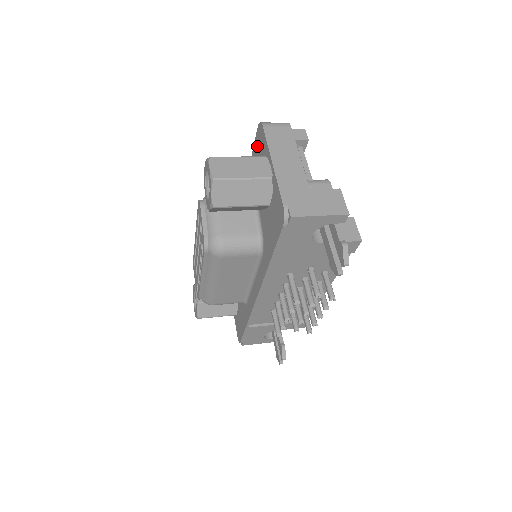
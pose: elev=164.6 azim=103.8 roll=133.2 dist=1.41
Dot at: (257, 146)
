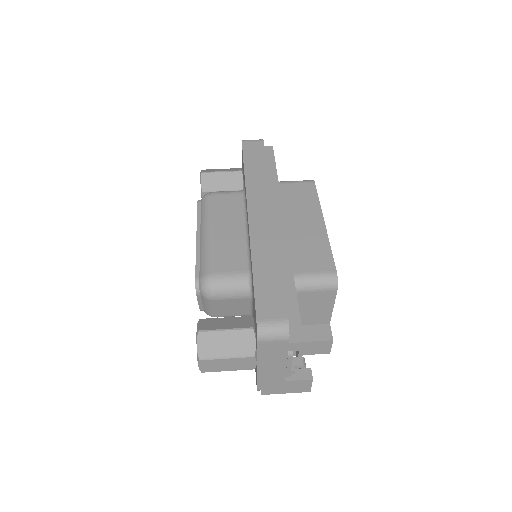
Dot at: (255, 315)
